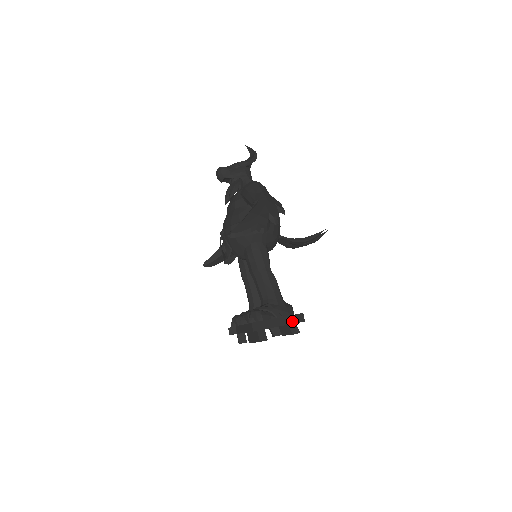
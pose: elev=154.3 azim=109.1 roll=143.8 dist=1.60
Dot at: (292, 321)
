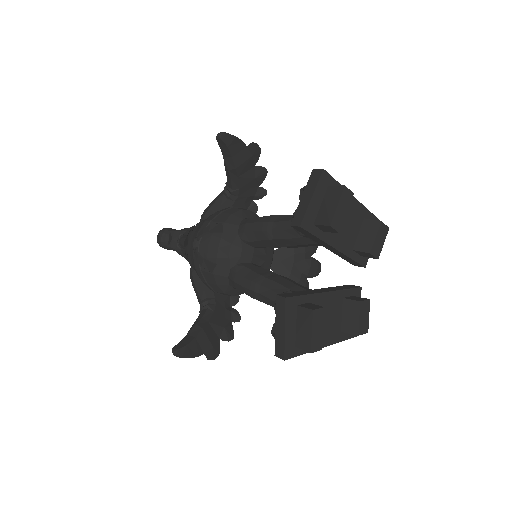
Dot at: (365, 210)
